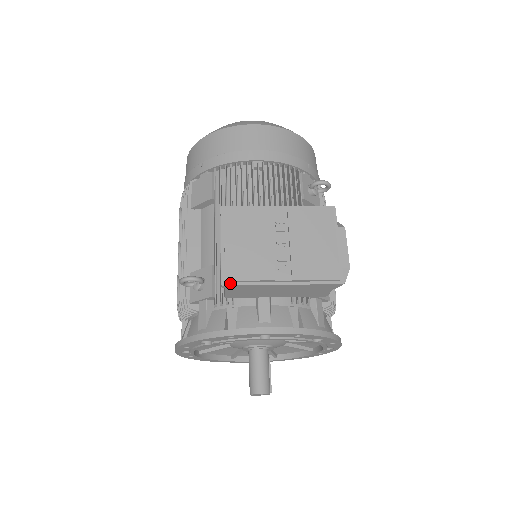
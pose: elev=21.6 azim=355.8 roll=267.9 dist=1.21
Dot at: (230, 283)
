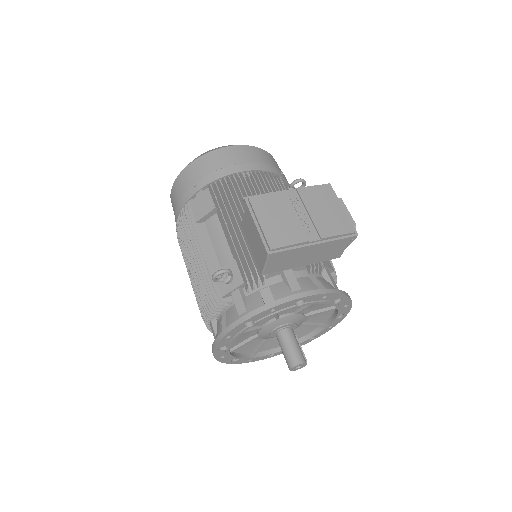
Dot at: (274, 251)
